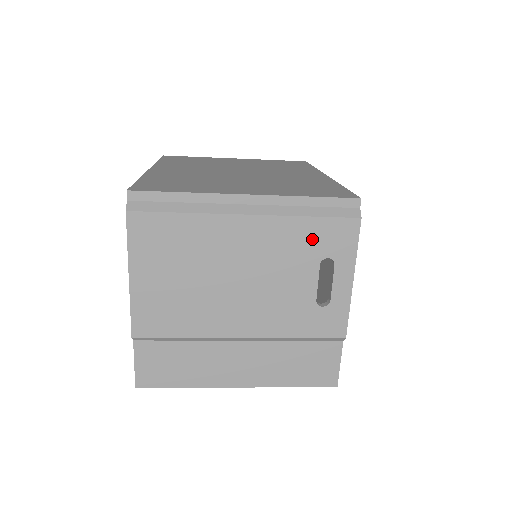
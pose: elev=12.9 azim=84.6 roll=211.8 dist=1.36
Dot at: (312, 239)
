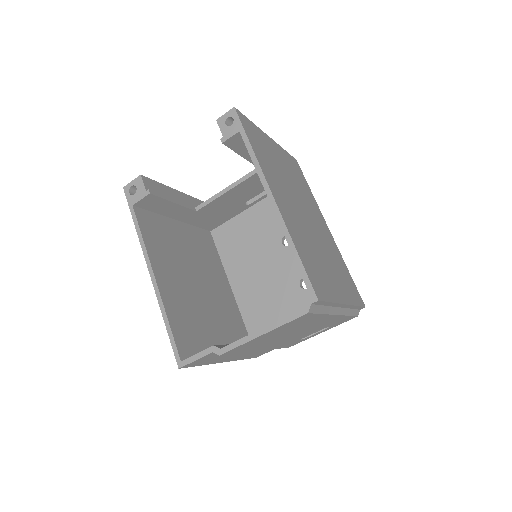
Dot at: occluded
